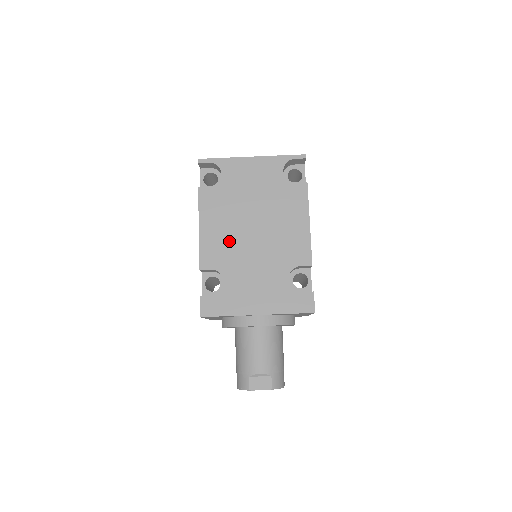
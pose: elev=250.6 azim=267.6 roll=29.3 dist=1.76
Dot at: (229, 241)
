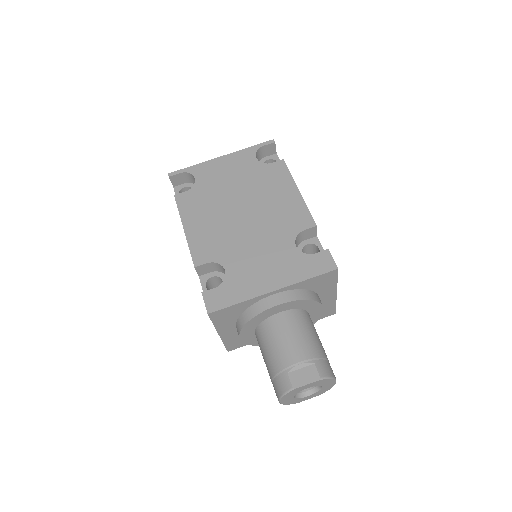
Dot at: (219, 231)
